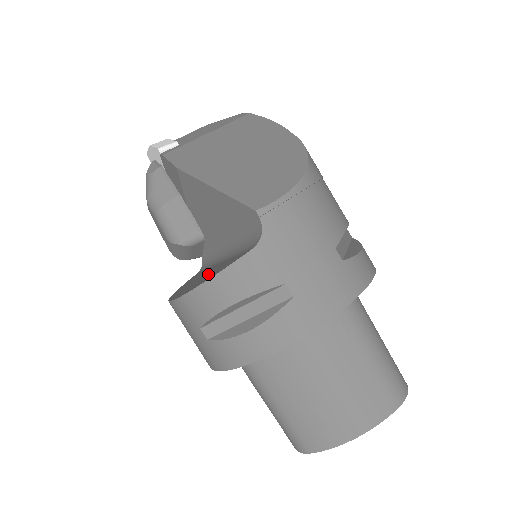
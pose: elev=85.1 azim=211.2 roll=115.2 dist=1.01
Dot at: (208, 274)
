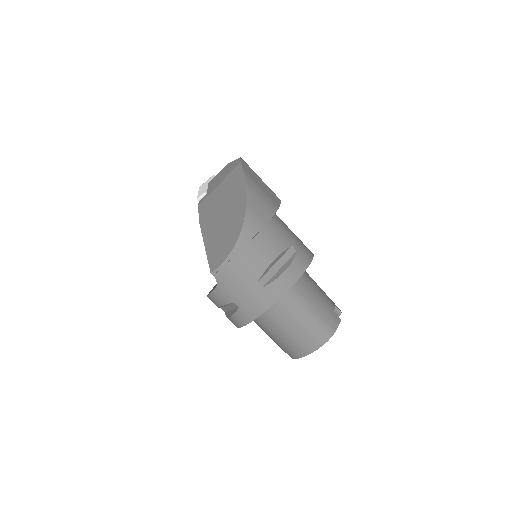
Dot at: occluded
